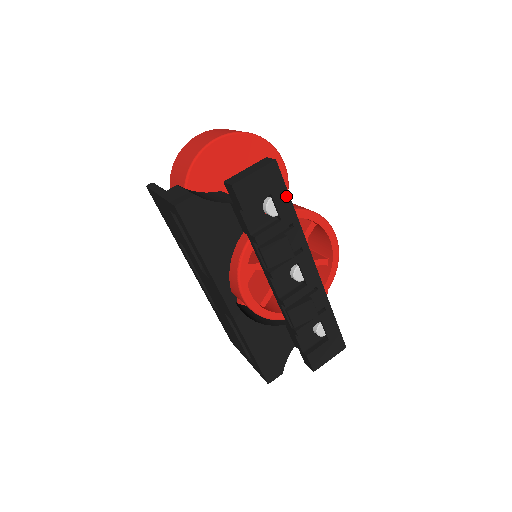
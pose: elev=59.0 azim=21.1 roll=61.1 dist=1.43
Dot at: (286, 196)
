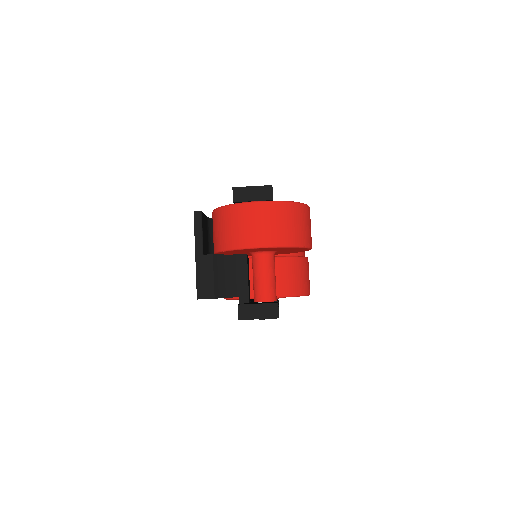
Dot at: occluded
